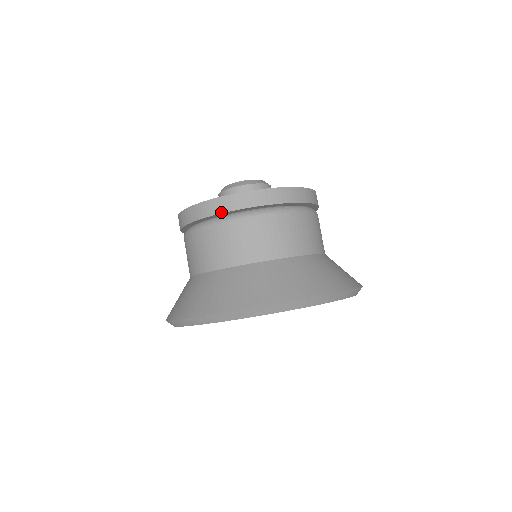
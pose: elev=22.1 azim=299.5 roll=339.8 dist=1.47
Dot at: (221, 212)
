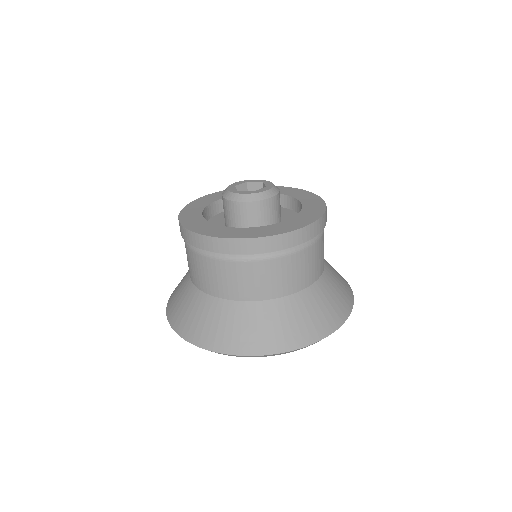
Dot at: (182, 236)
